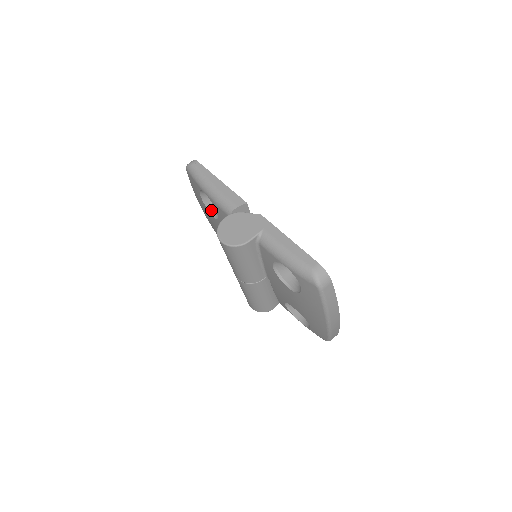
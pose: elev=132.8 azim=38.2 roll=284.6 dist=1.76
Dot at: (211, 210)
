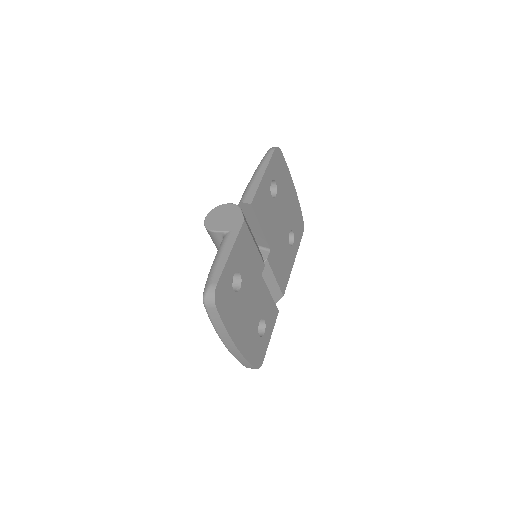
Dot at: occluded
